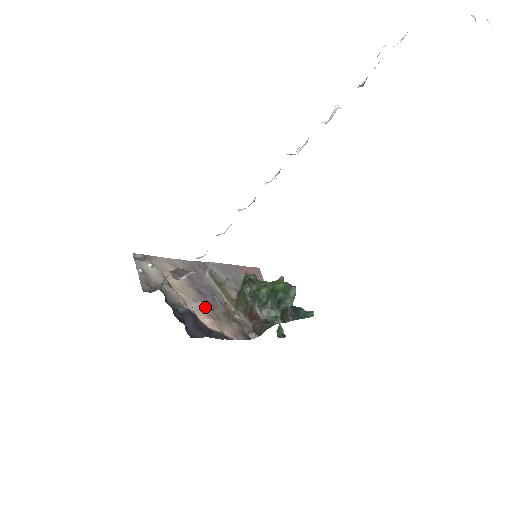
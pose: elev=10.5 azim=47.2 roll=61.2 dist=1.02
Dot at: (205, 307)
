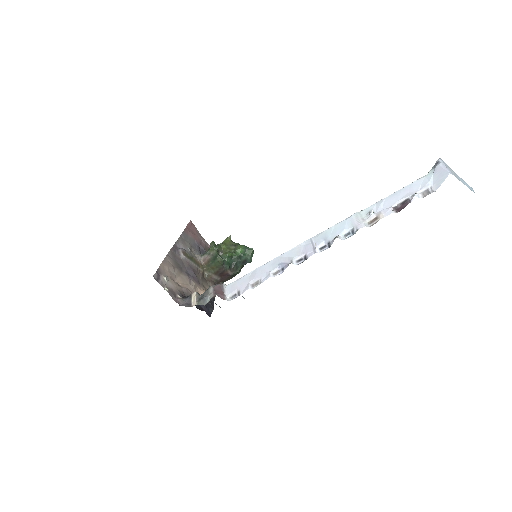
Dot at: (197, 284)
